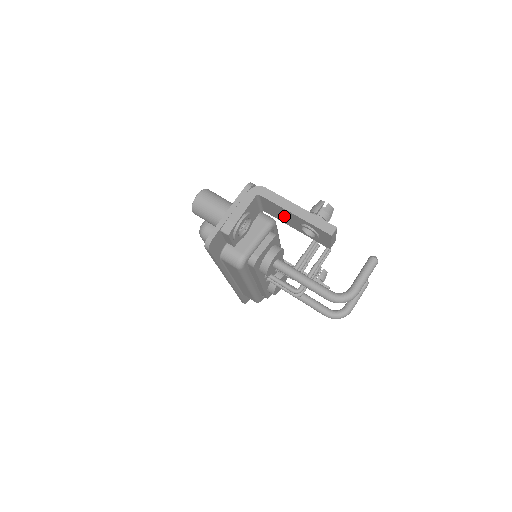
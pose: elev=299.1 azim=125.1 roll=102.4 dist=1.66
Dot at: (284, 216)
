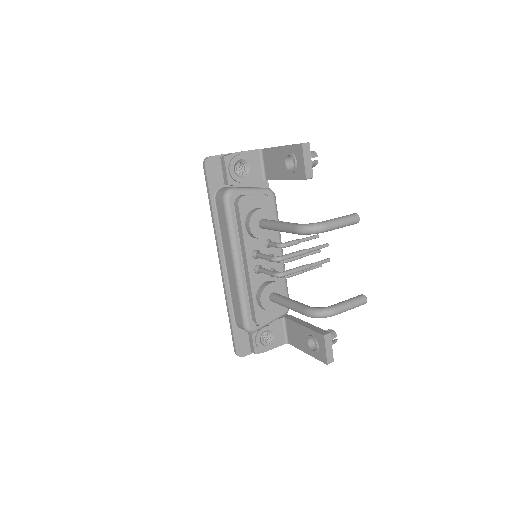
Dot at: (276, 164)
